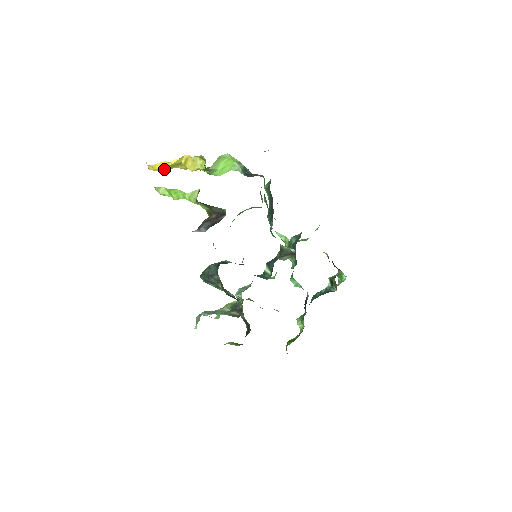
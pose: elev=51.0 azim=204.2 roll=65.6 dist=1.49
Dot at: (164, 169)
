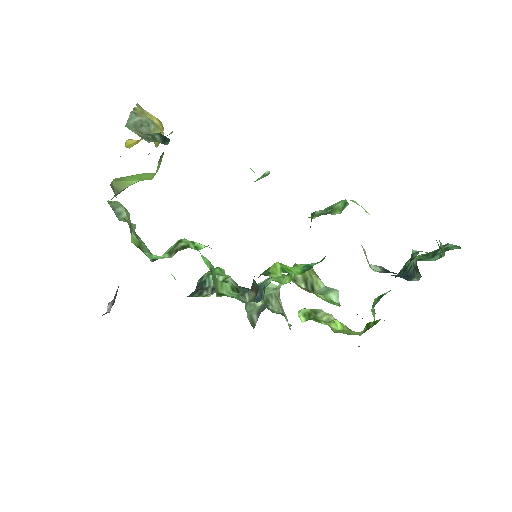
Dot at: occluded
